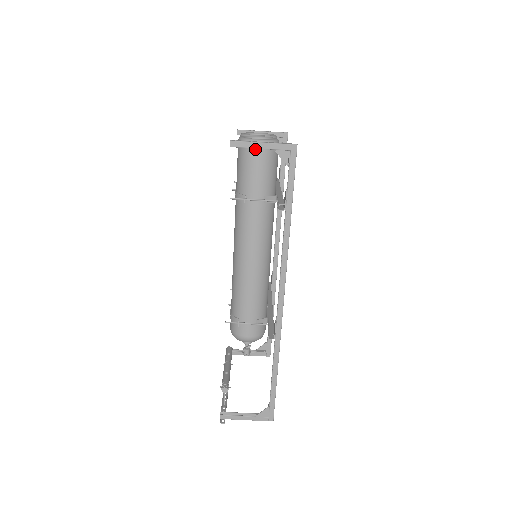
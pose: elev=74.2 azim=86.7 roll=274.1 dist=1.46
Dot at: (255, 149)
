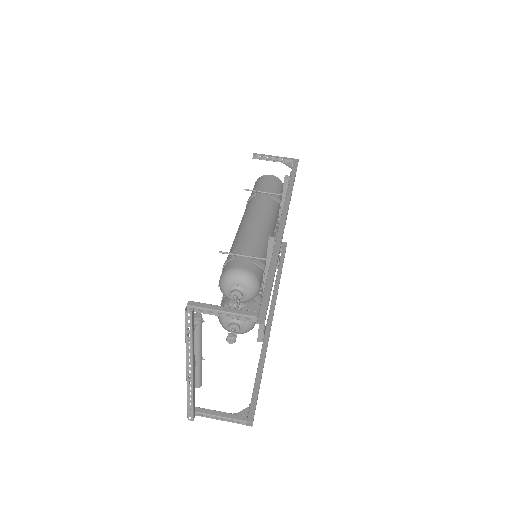
Dot at: (267, 177)
